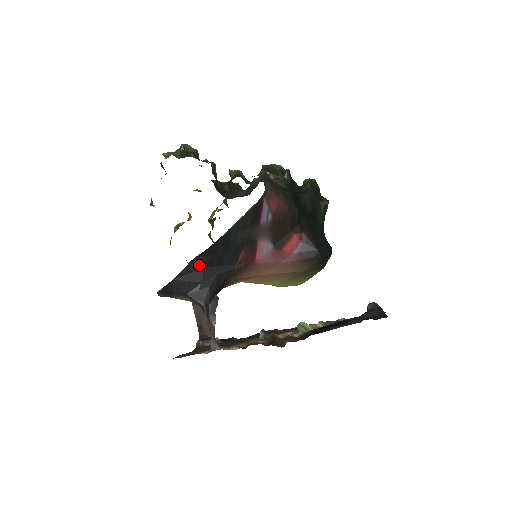
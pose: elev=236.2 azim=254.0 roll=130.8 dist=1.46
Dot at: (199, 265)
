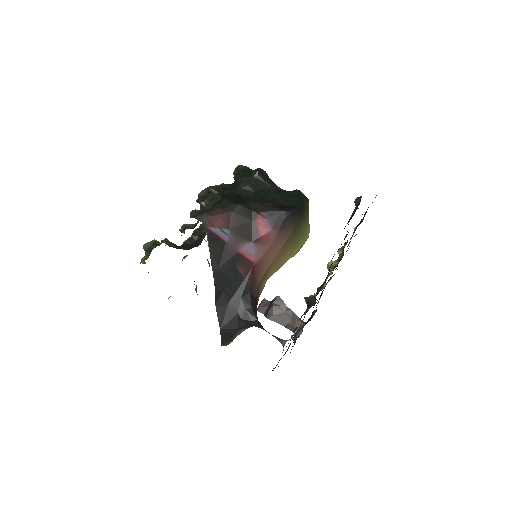
Dot at: (224, 305)
